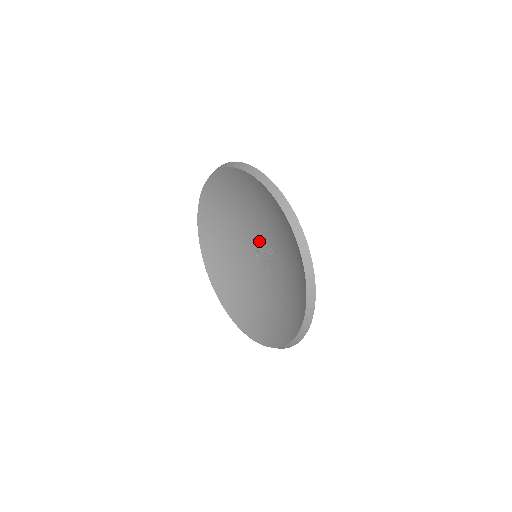
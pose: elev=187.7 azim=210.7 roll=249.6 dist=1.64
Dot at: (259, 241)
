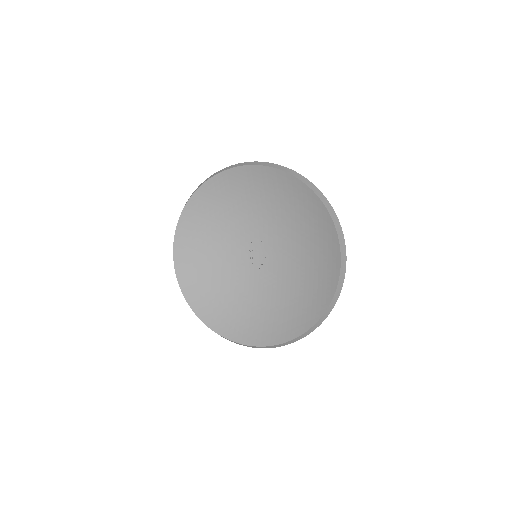
Dot at: (260, 243)
